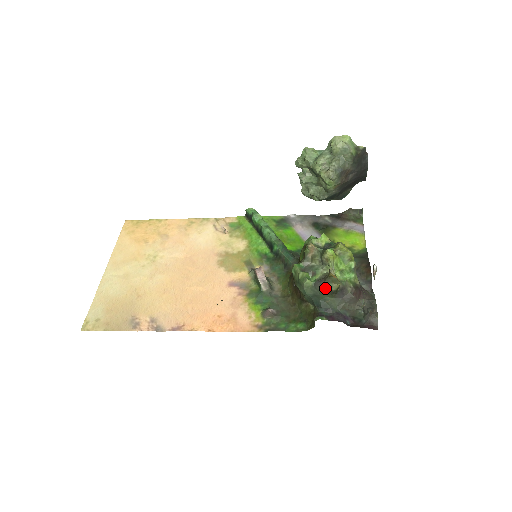
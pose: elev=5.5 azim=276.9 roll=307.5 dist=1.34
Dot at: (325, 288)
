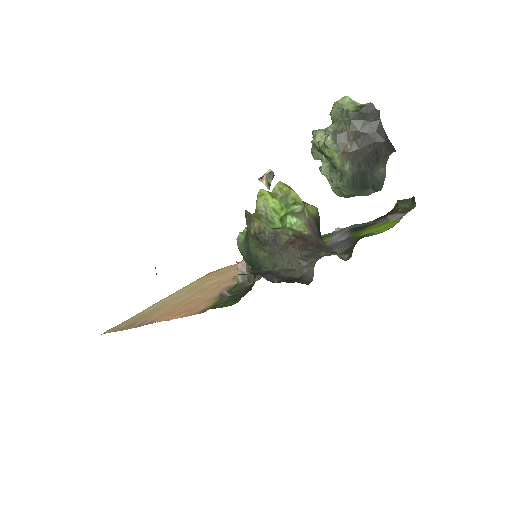
Dot at: (248, 234)
